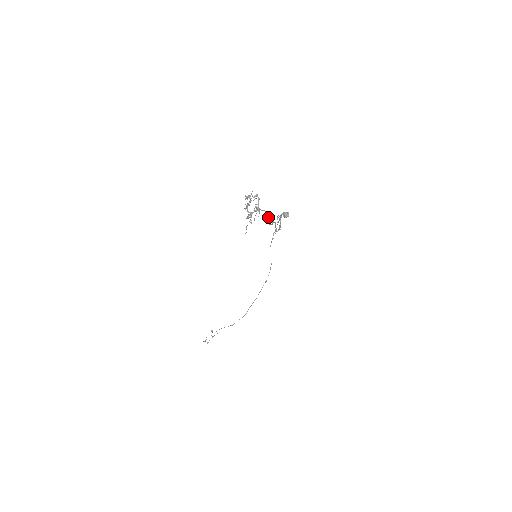
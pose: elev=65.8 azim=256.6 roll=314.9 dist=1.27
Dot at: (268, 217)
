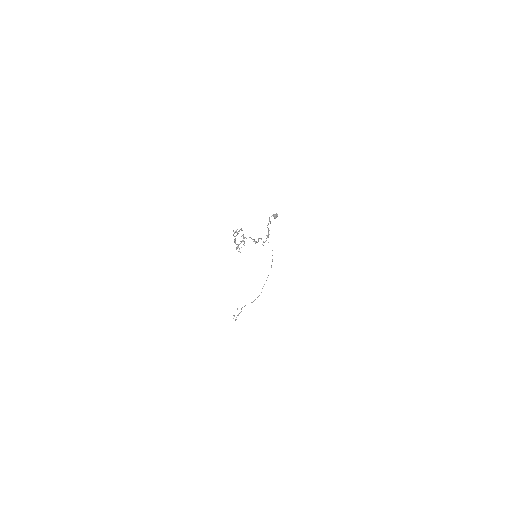
Dot at: (253, 239)
